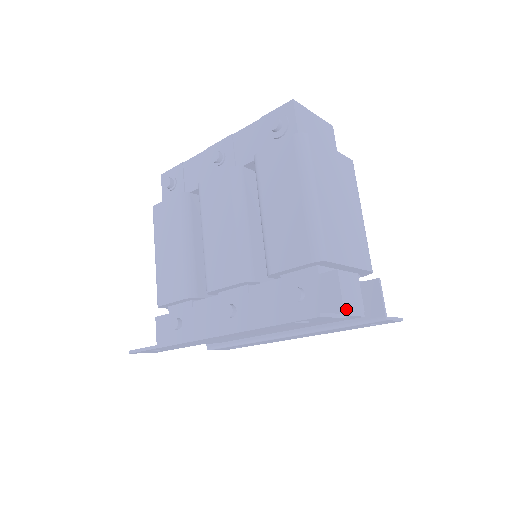
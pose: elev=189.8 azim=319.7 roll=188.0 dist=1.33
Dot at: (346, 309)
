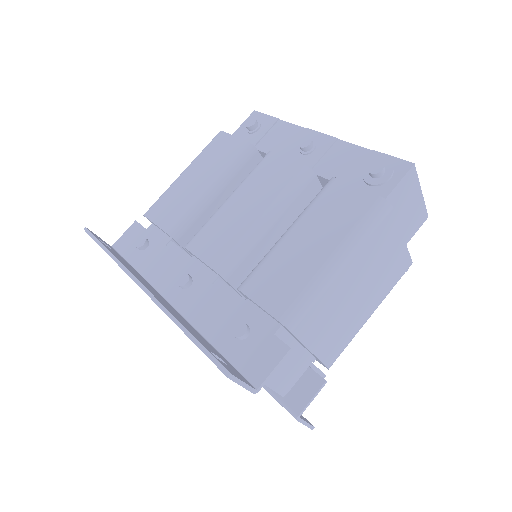
Dot at: (271, 380)
